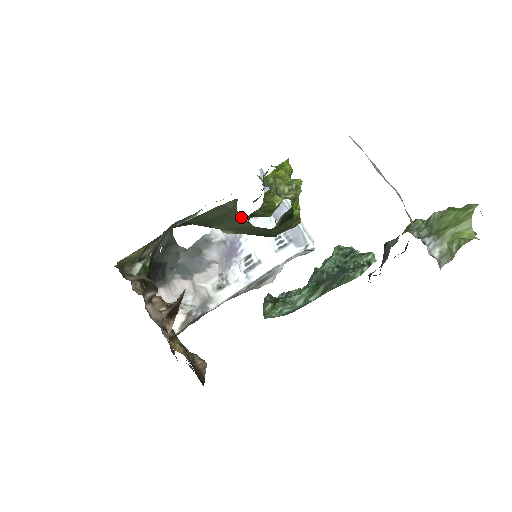
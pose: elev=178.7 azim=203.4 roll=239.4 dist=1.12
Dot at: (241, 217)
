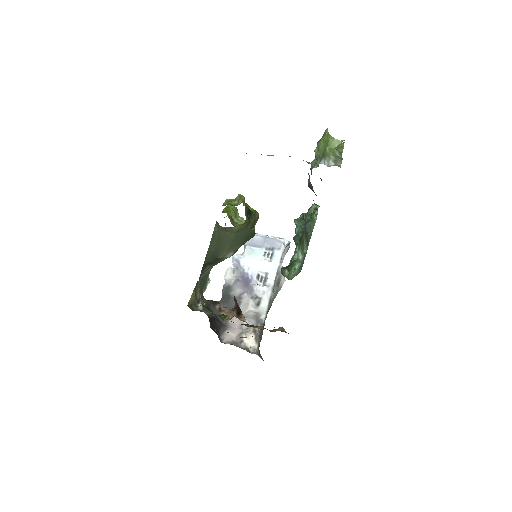
Dot at: (226, 228)
